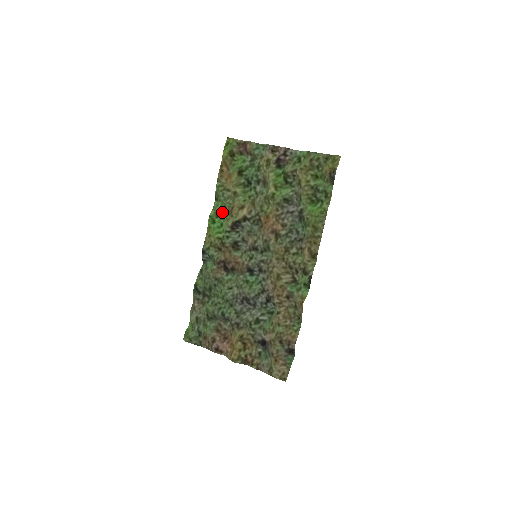
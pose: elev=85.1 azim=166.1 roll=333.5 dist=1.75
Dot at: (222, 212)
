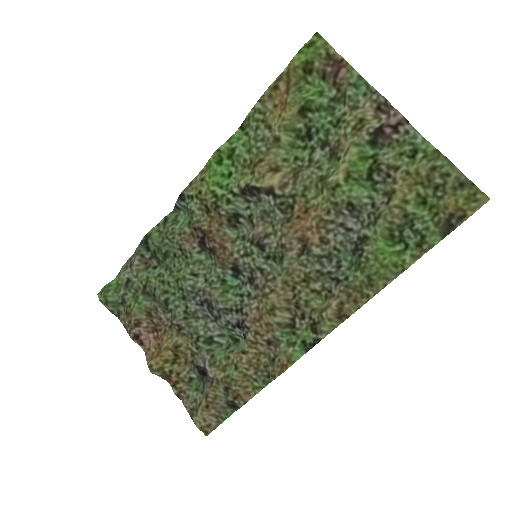
Dot at: (240, 155)
